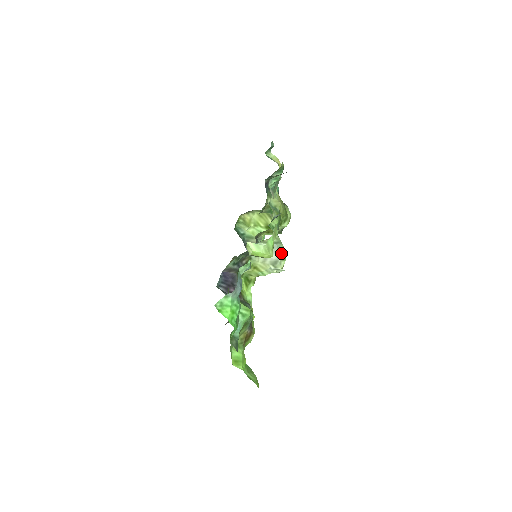
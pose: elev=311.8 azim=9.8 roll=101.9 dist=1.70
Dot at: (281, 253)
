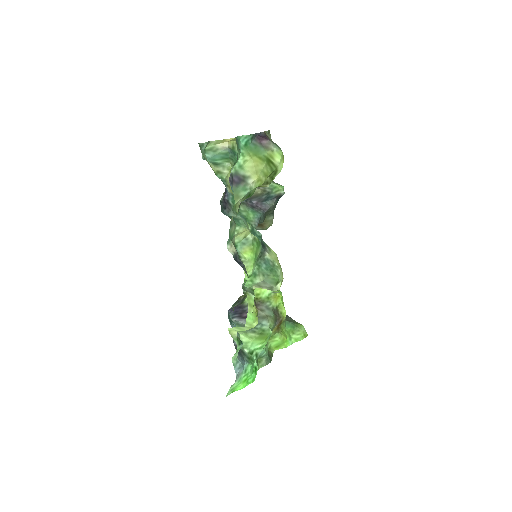
Dot at: (272, 283)
